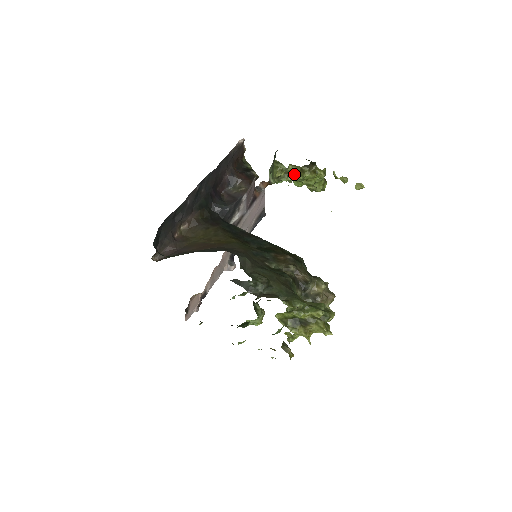
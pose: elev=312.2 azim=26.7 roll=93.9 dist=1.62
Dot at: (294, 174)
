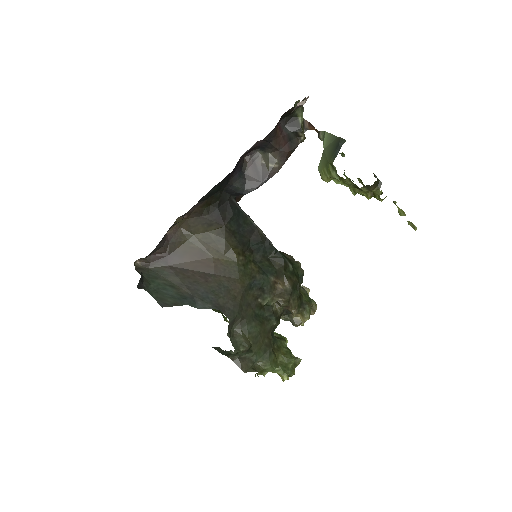
Dot at: (347, 183)
